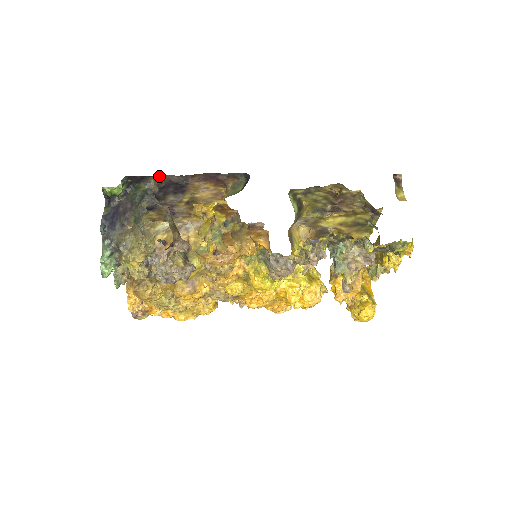
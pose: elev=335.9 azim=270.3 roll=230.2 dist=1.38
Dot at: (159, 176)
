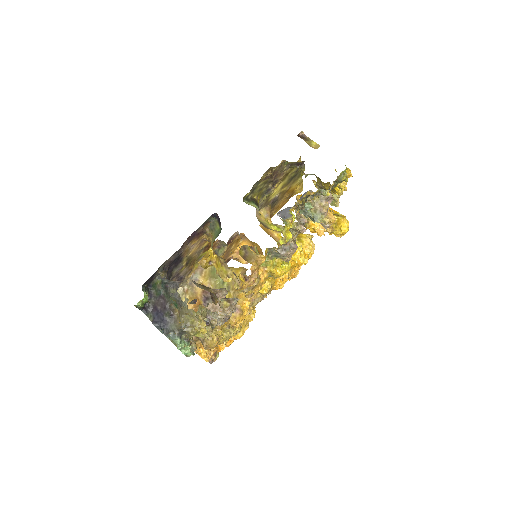
Dot at: (161, 266)
